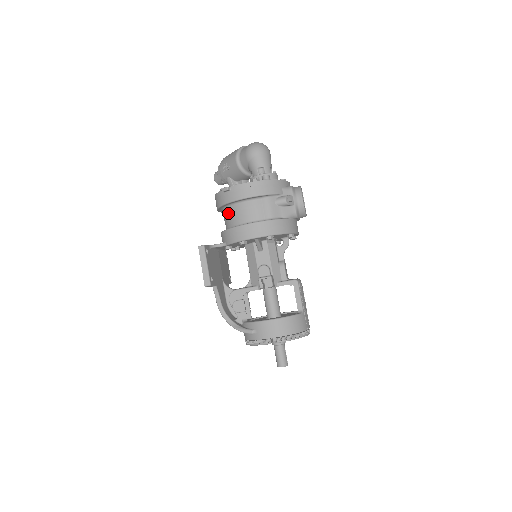
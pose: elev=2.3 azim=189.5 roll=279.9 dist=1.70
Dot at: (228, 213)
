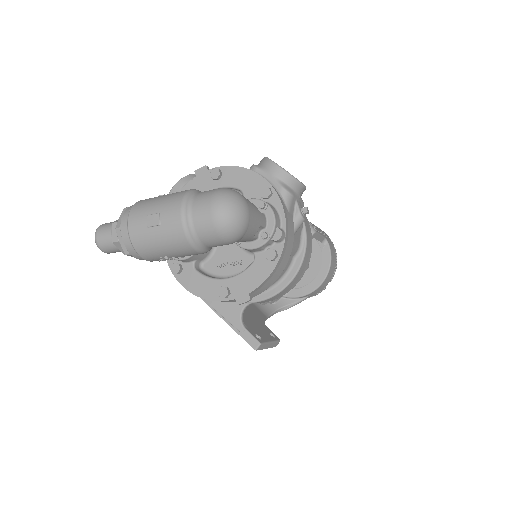
Dot at: occluded
